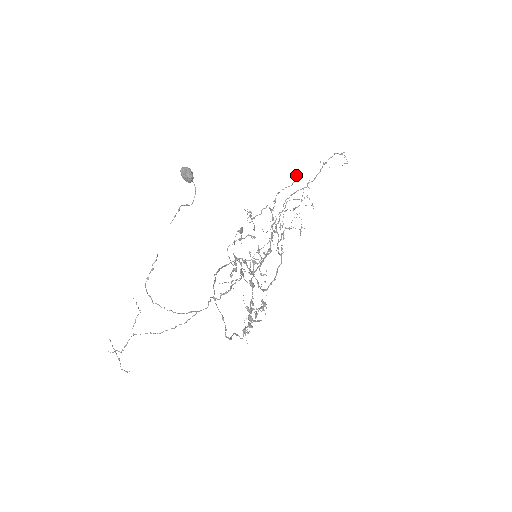
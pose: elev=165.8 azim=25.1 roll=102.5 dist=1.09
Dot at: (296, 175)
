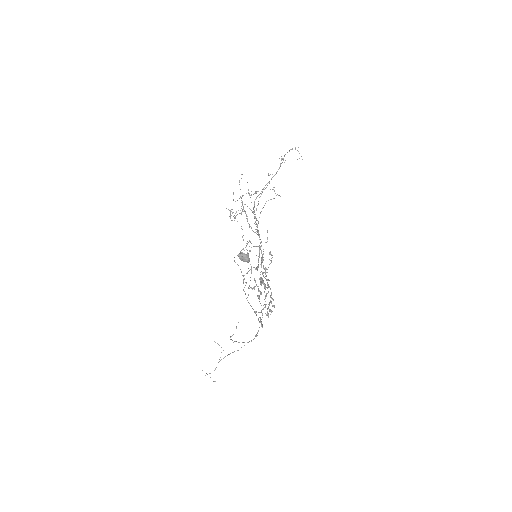
Dot at: (269, 182)
